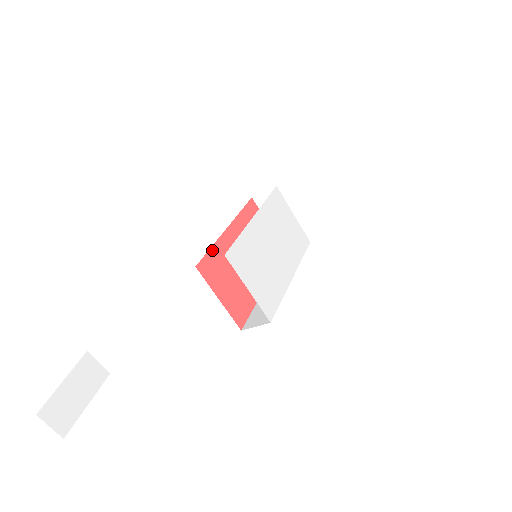
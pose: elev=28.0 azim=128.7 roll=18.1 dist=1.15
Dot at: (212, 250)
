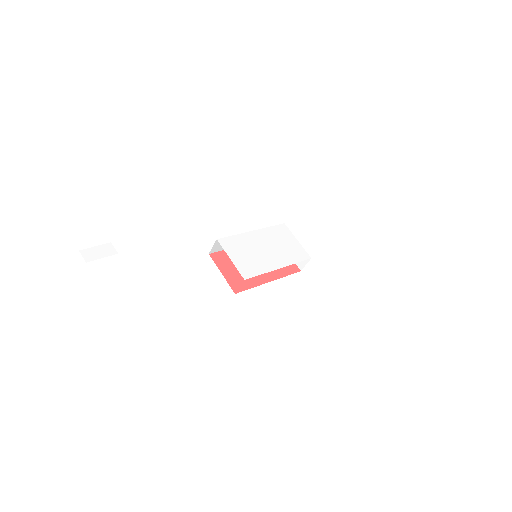
Dot at: occluded
